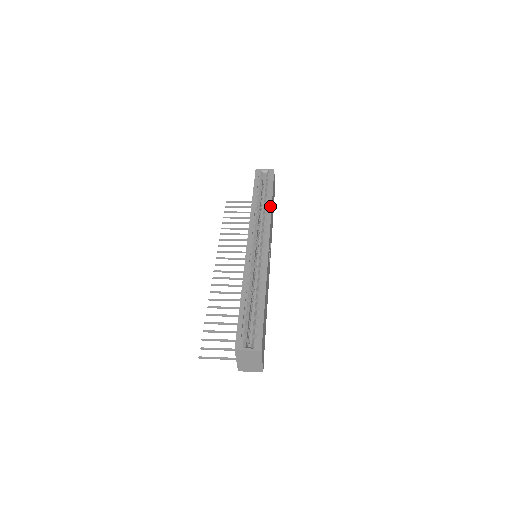
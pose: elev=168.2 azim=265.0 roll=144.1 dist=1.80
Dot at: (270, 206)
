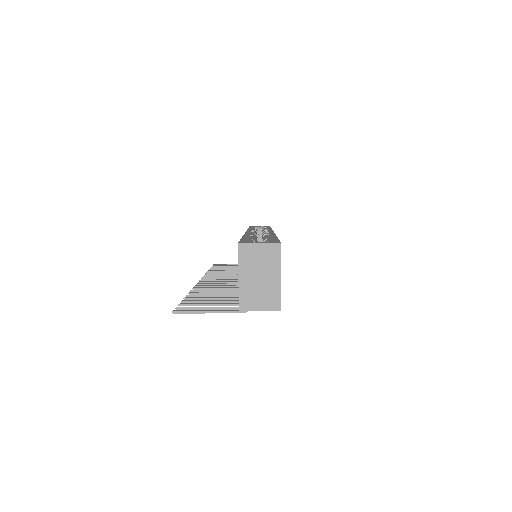
Dot at: occluded
